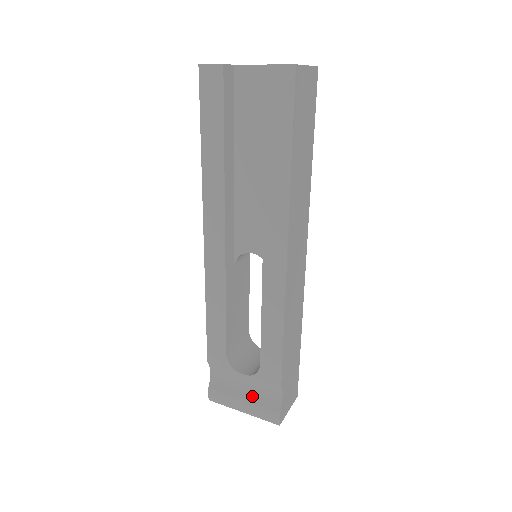
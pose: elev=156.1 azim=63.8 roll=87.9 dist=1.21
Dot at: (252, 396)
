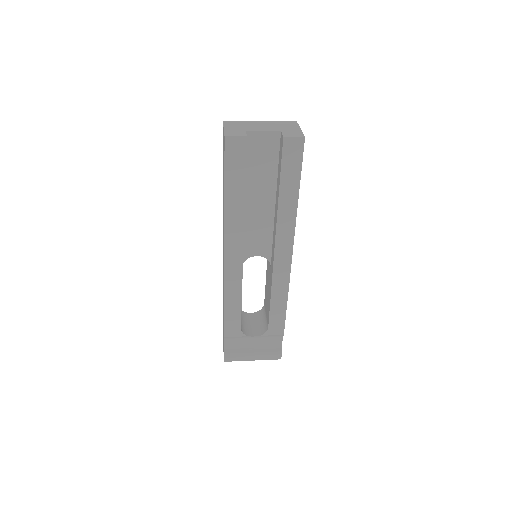
Dot at: (259, 348)
